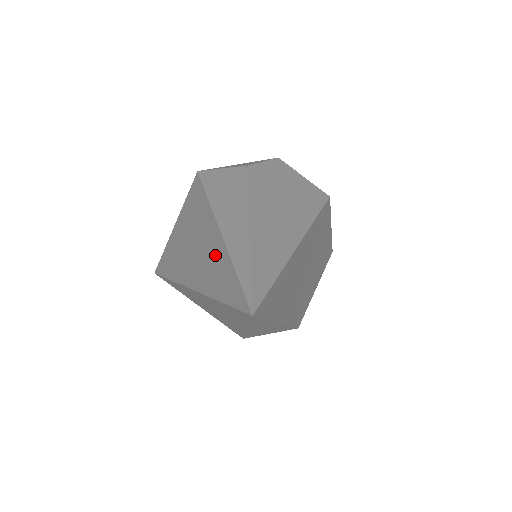
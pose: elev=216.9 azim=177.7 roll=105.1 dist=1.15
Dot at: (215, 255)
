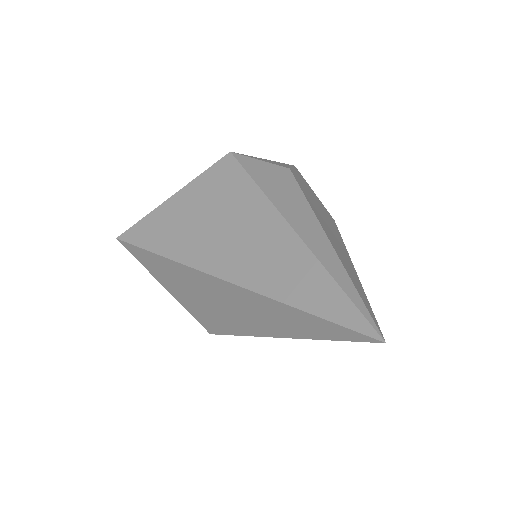
Dot at: (291, 260)
